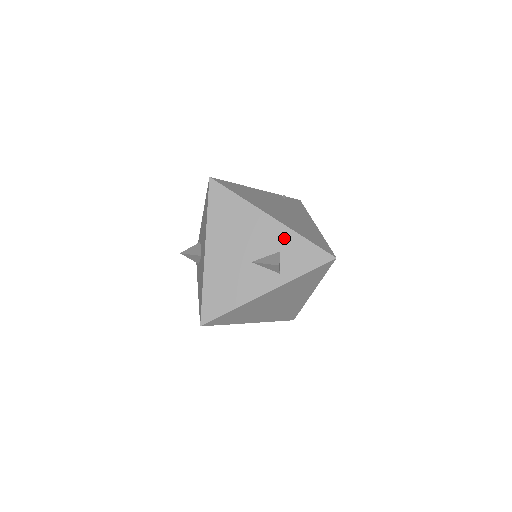
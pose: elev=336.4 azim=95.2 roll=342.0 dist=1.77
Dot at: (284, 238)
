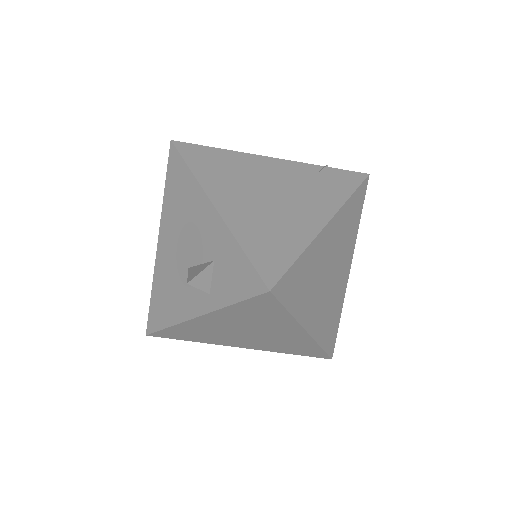
Dot at: (220, 241)
